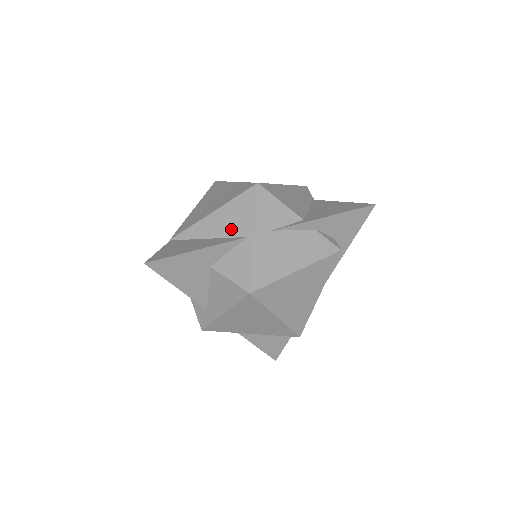
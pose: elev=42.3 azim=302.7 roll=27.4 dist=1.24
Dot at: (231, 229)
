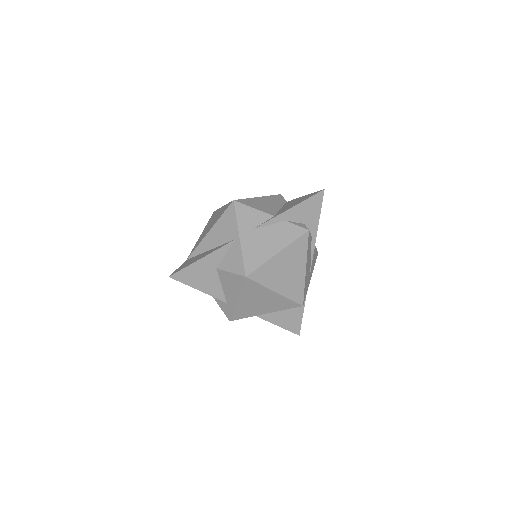
Dot at: (224, 238)
